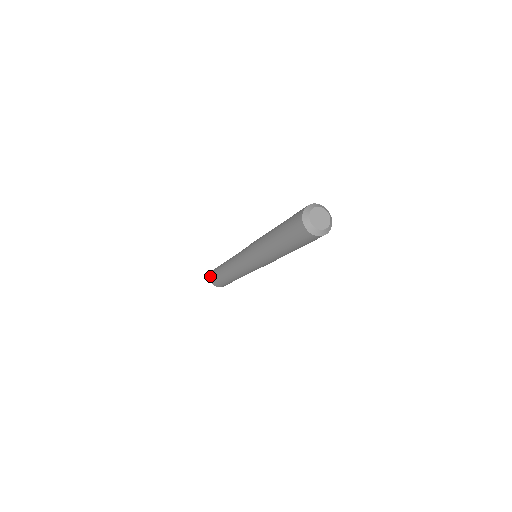
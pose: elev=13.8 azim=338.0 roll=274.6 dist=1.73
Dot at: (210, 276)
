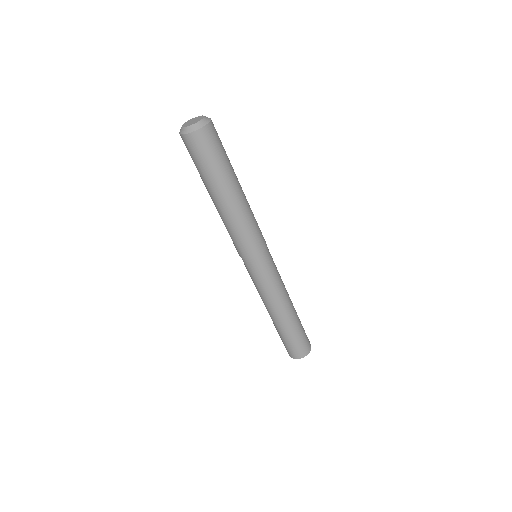
Dot at: occluded
